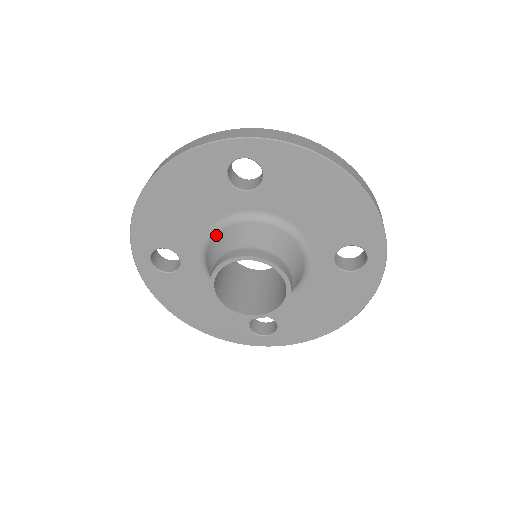
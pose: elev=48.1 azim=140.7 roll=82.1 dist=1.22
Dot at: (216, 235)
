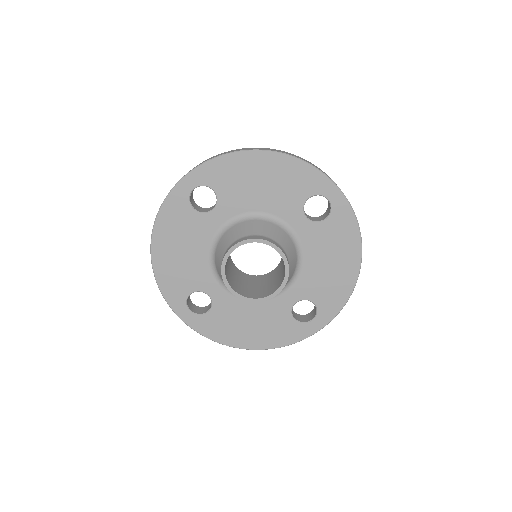
Dot at: (260, 220)
